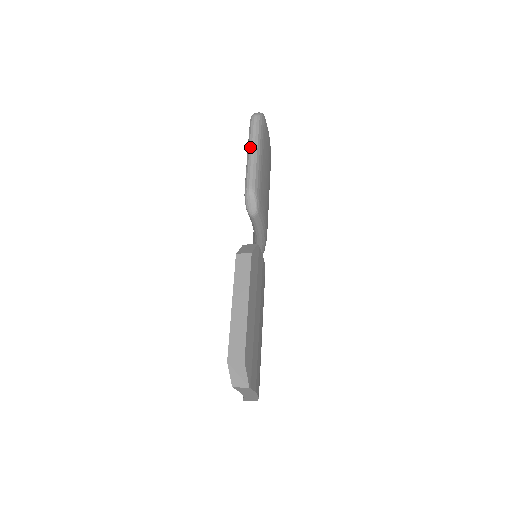
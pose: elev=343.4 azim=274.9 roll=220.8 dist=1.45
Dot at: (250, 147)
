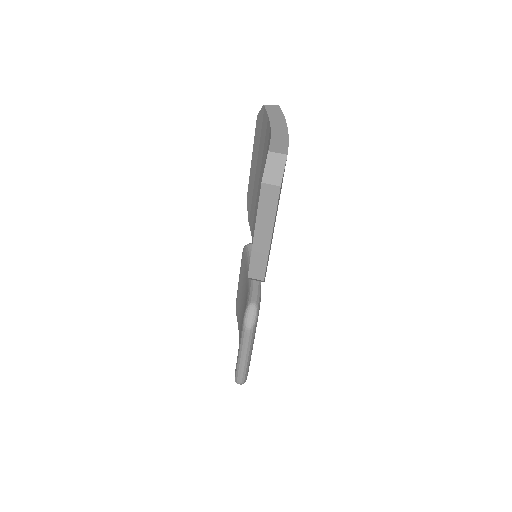
Dot at: occluded
